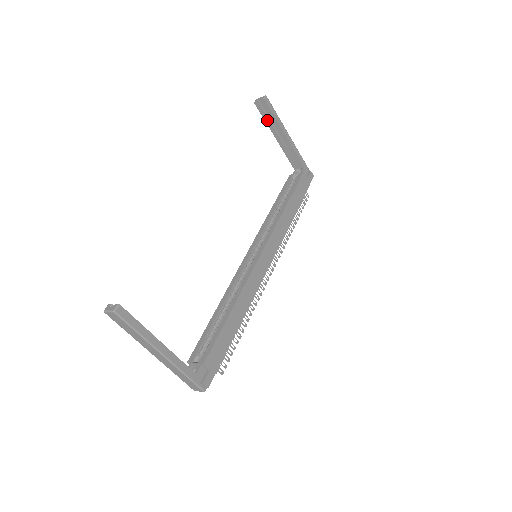
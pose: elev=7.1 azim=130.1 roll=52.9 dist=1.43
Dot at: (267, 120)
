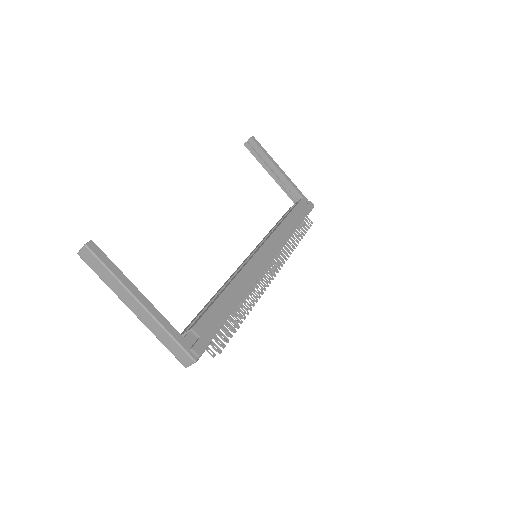
Dot at: (258, 158)
